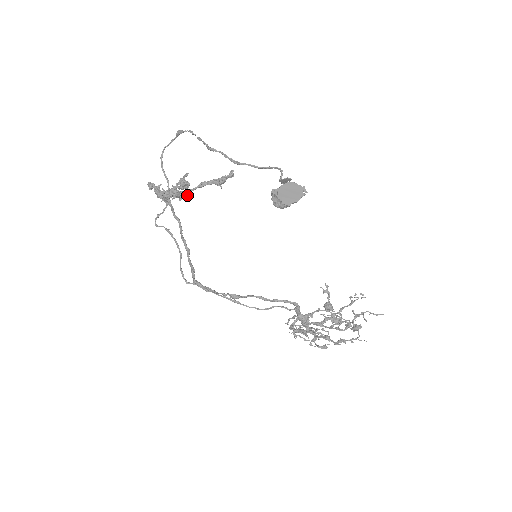
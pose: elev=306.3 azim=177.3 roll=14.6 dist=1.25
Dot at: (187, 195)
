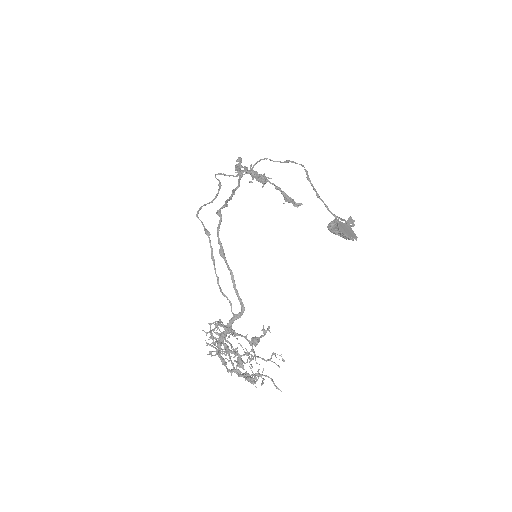
Dot at: (264, 181)
